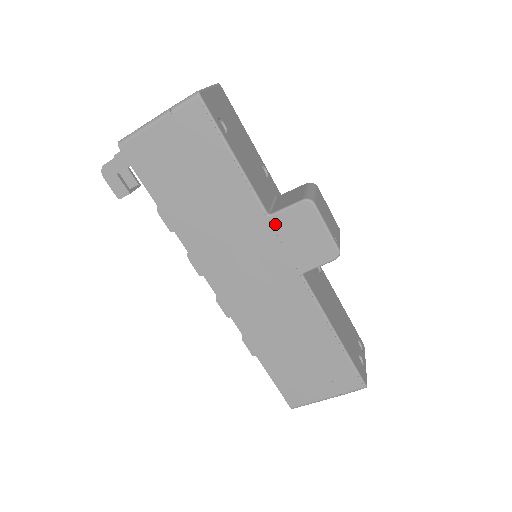
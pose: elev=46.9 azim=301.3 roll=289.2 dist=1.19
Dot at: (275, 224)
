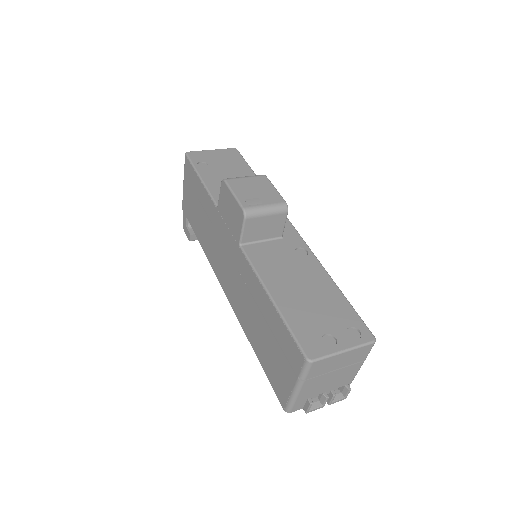
Dot at: (220, 211)
